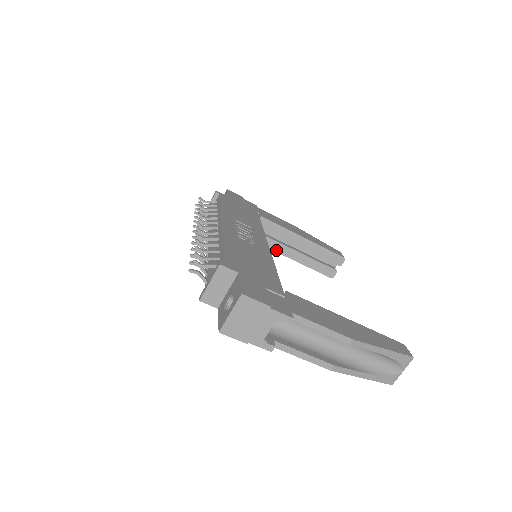
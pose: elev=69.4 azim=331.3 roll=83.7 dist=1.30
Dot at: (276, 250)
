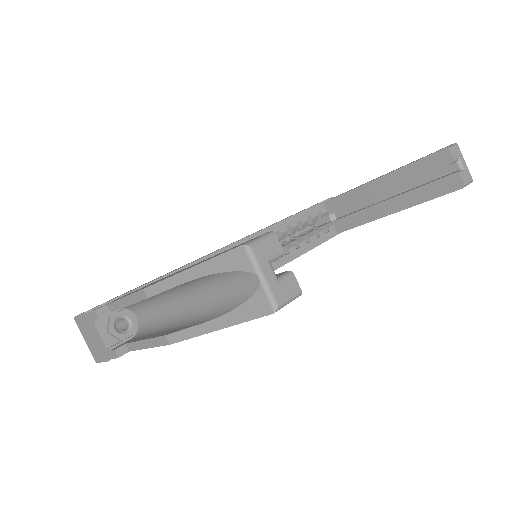
Dot at: (369, 220)
